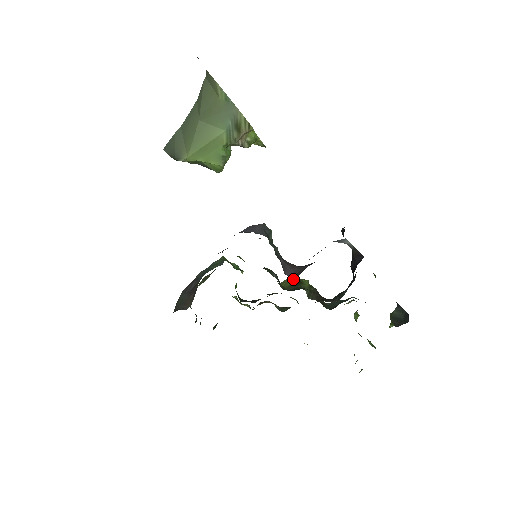
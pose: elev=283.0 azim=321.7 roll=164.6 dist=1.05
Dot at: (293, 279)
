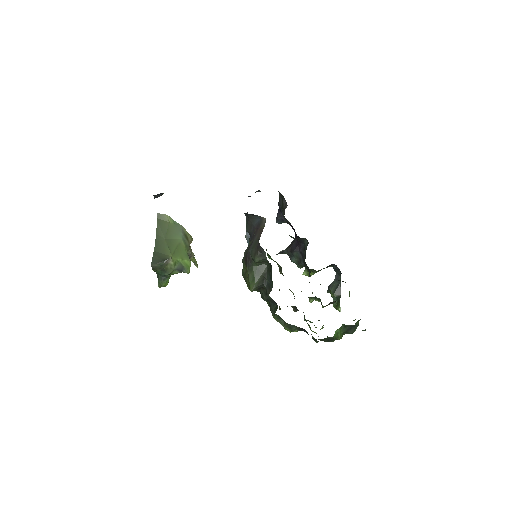
Dot at: occluded
